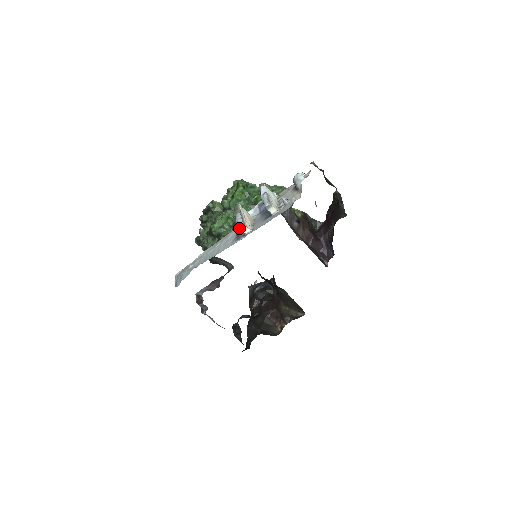
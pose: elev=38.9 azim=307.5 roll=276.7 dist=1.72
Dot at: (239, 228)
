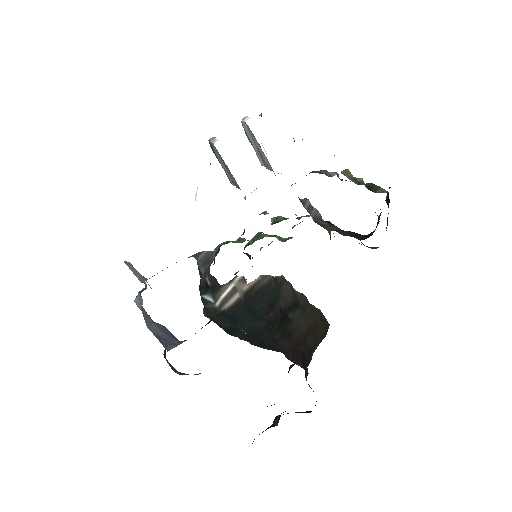
Dot at: (209, 142)
